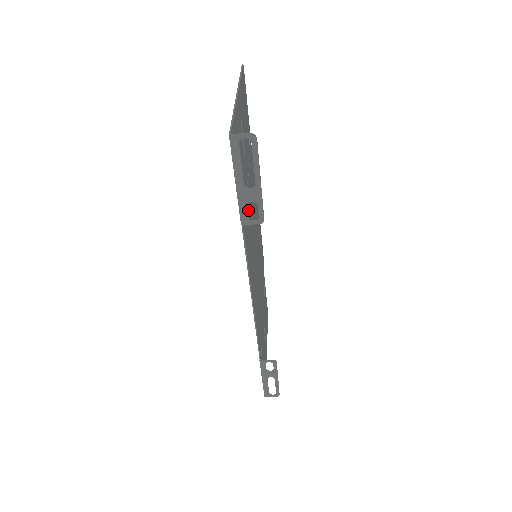
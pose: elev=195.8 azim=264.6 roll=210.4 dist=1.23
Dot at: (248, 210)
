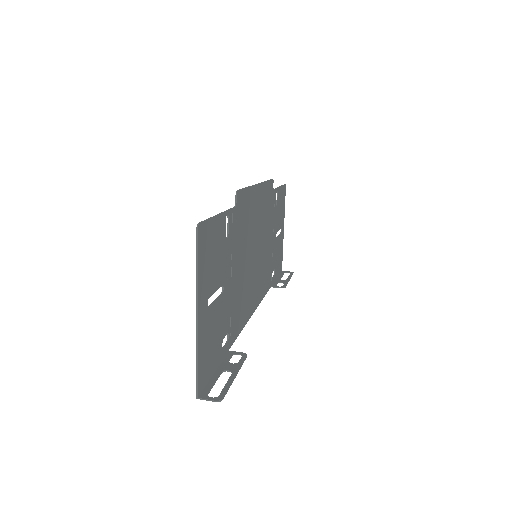
Dot at: (236, 294)
